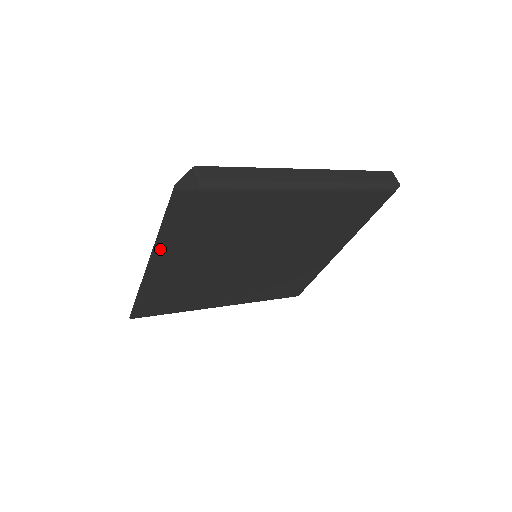
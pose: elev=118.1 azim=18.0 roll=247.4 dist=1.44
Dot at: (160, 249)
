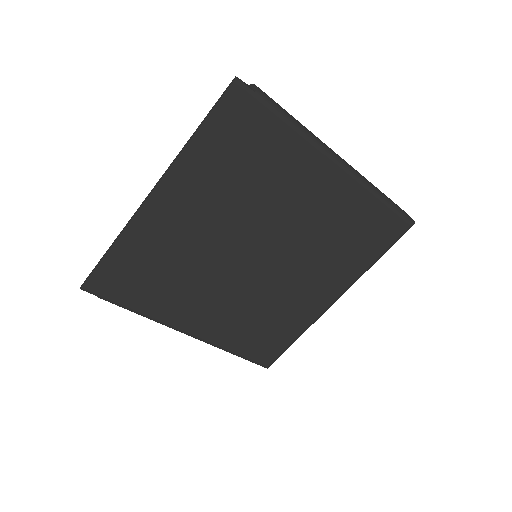
Dot at: (178, 168)
